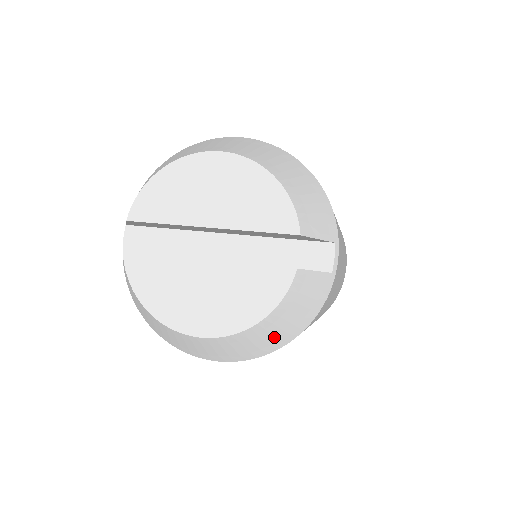
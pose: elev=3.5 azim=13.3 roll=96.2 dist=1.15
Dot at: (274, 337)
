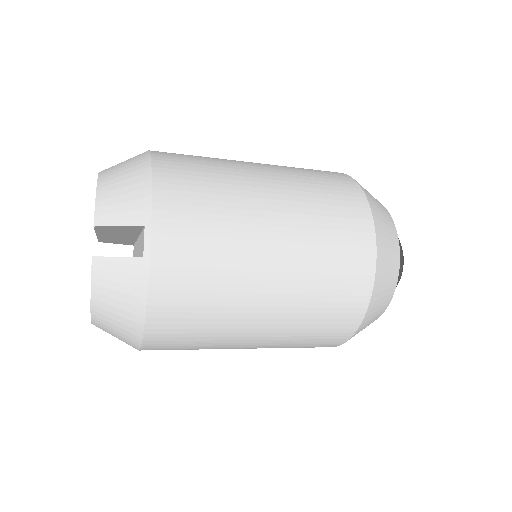
Dot at: (122, 324)
